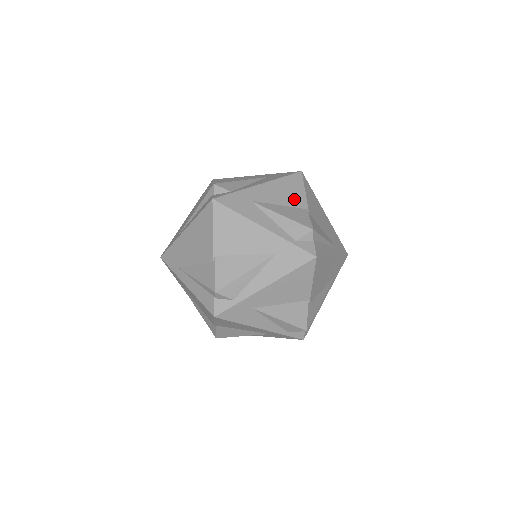
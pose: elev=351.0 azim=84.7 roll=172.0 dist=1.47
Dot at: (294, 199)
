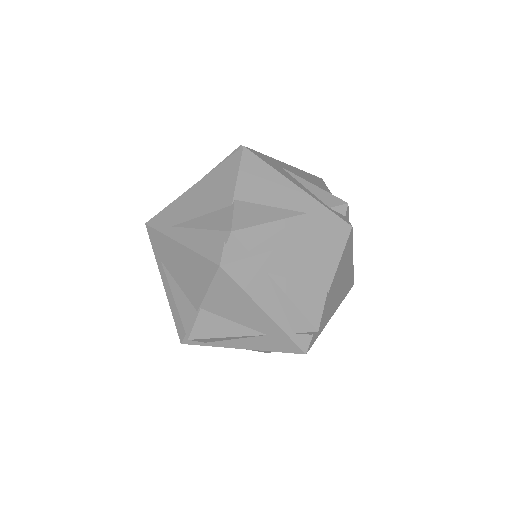
Dot at: occluded
